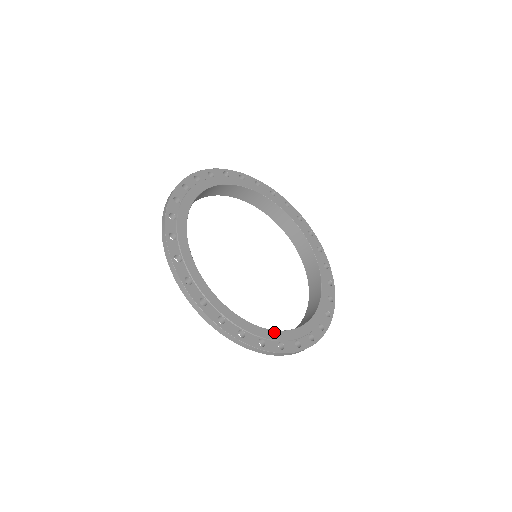
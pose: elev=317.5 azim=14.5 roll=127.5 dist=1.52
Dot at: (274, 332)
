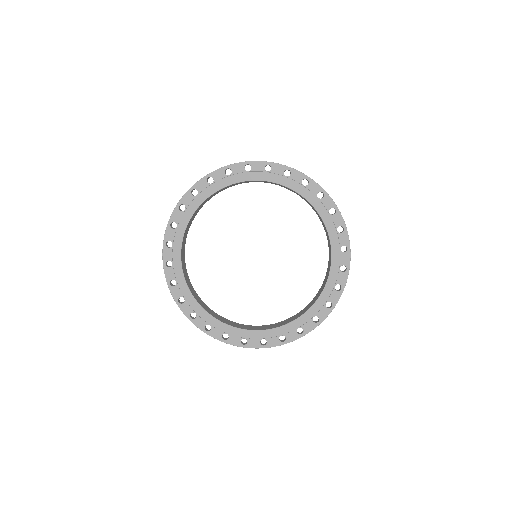
Dot at: (305, 315)
